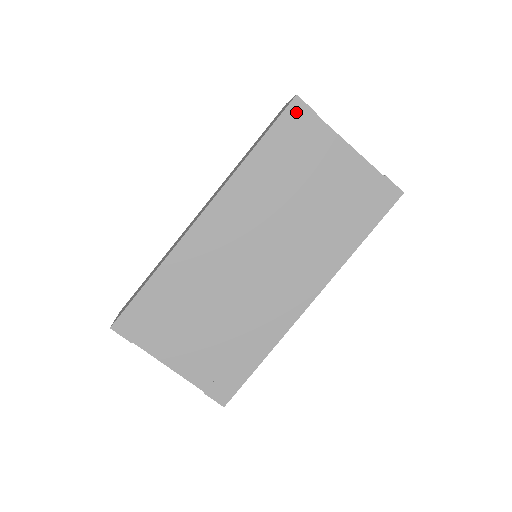
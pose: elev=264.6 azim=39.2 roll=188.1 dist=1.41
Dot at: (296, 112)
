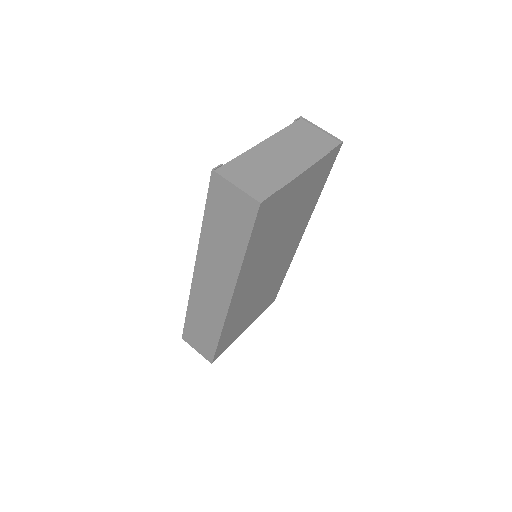
Dot at: (264, 209)
